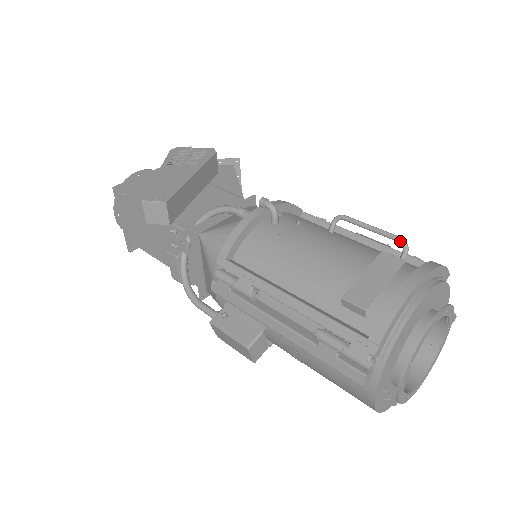
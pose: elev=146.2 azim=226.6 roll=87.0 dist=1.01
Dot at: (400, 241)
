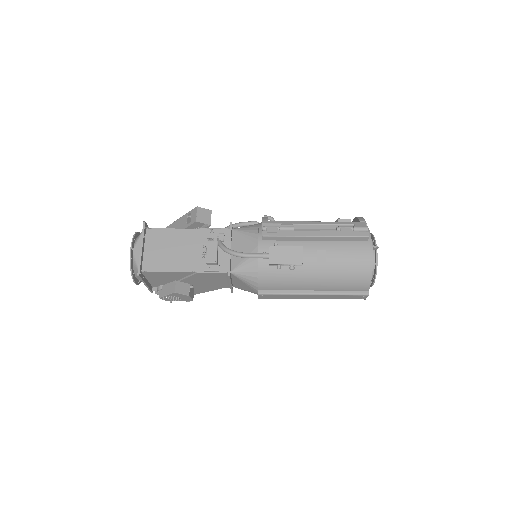
Dot at: occluded
